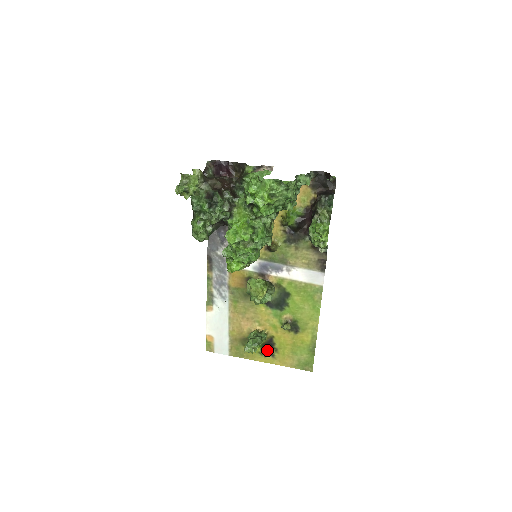
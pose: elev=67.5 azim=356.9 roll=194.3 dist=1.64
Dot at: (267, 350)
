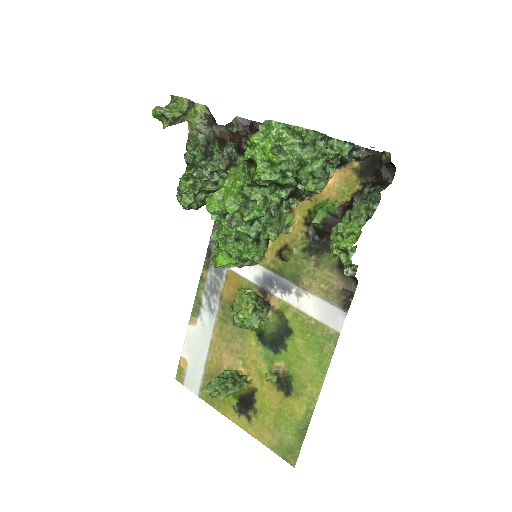
Dot at: (244, 407)
